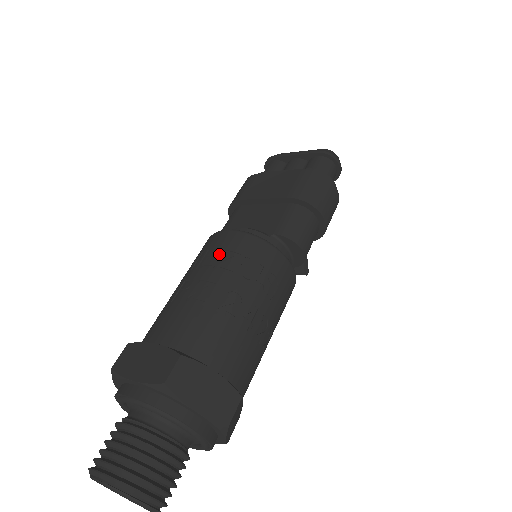
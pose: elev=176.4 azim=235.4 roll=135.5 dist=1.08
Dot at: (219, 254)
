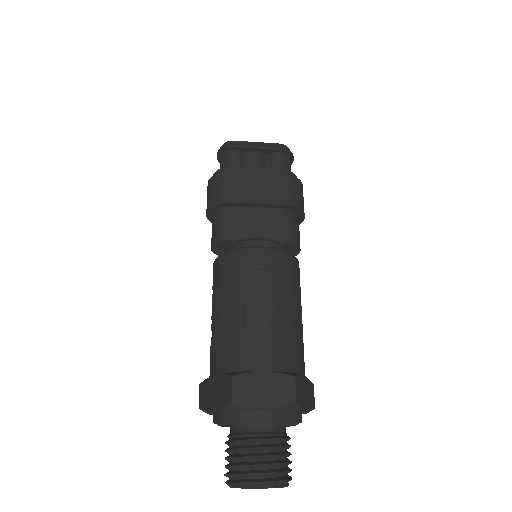
Dot at: (267, 275)
